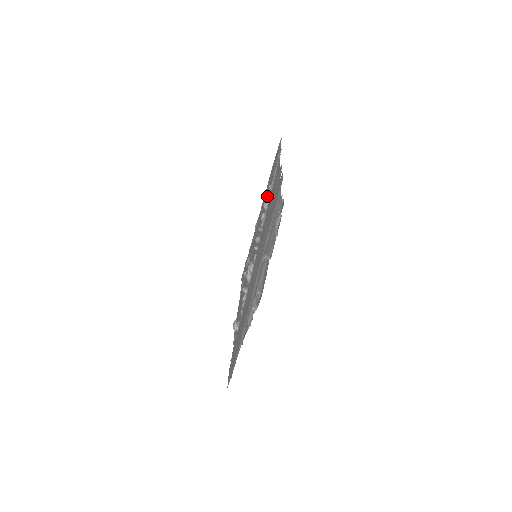
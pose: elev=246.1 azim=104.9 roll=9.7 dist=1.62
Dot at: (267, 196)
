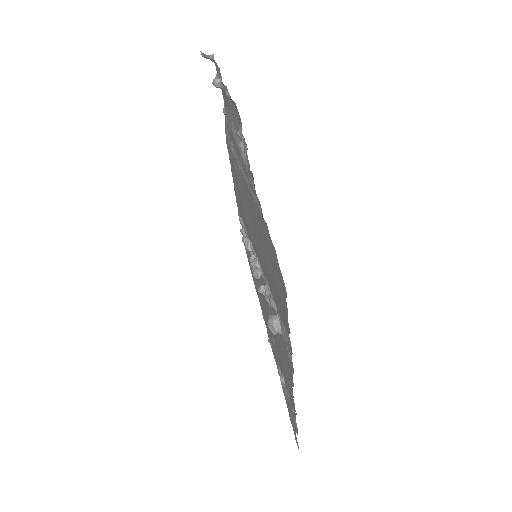
Dot at: occluded
